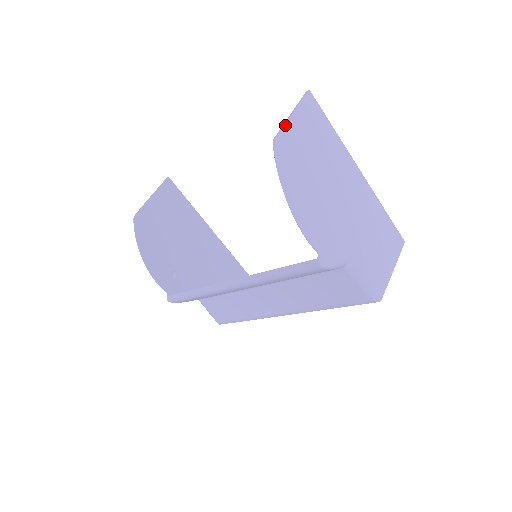
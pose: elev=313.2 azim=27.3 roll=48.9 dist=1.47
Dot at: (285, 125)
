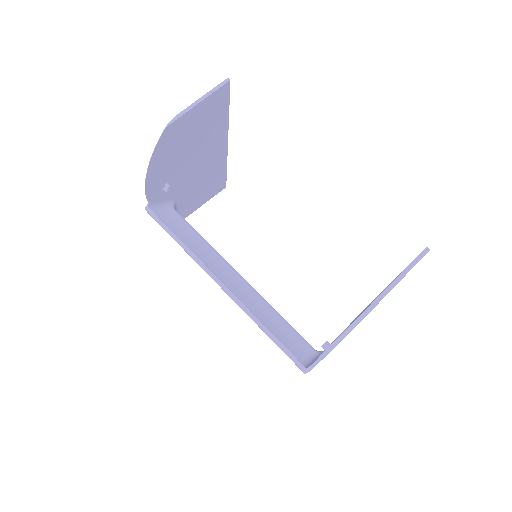
Dot at: occluded
